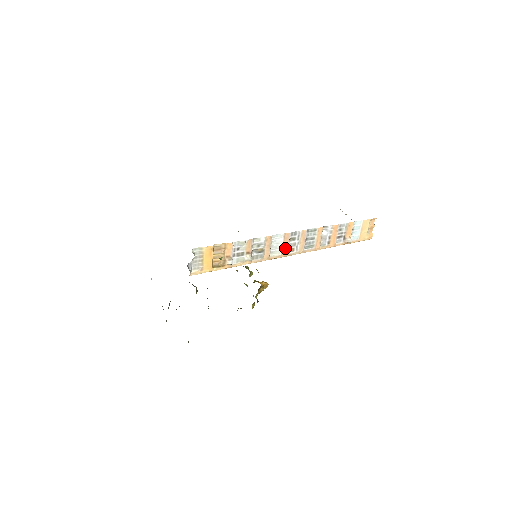
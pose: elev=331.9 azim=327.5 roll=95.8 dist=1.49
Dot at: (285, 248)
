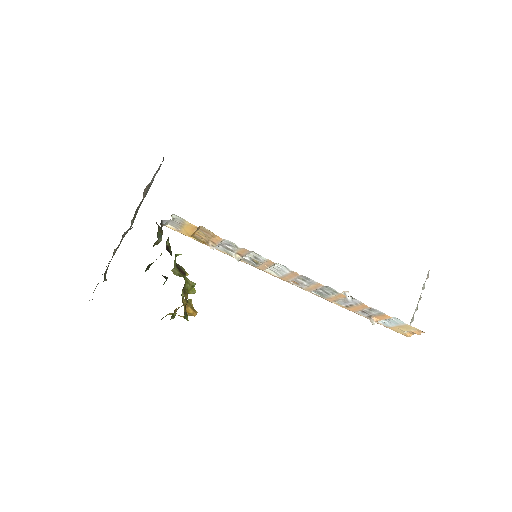
Dot at: (288, 278)
